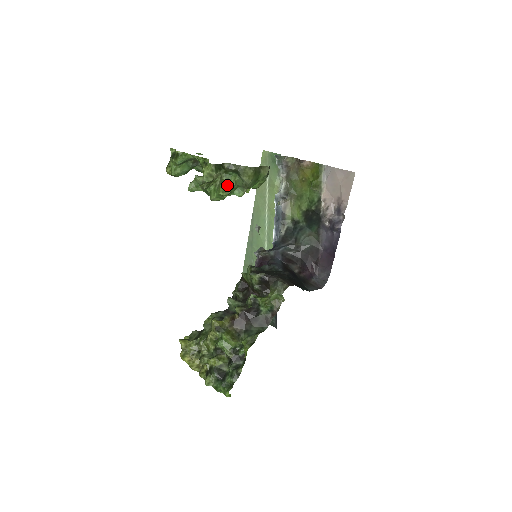
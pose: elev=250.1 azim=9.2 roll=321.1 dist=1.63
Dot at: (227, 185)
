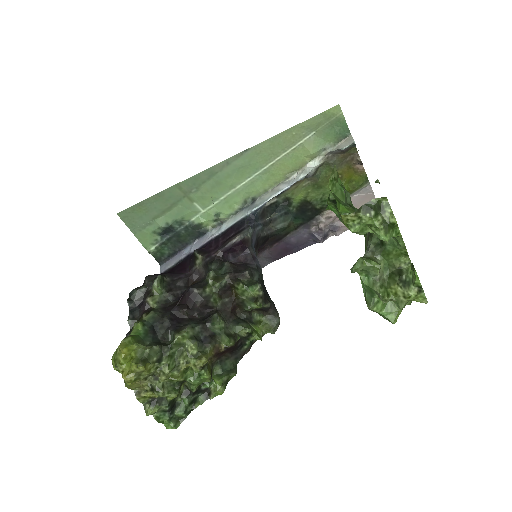
Dot at: occluded
